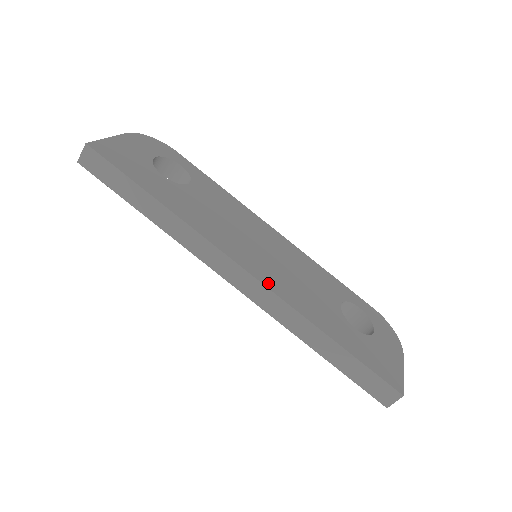
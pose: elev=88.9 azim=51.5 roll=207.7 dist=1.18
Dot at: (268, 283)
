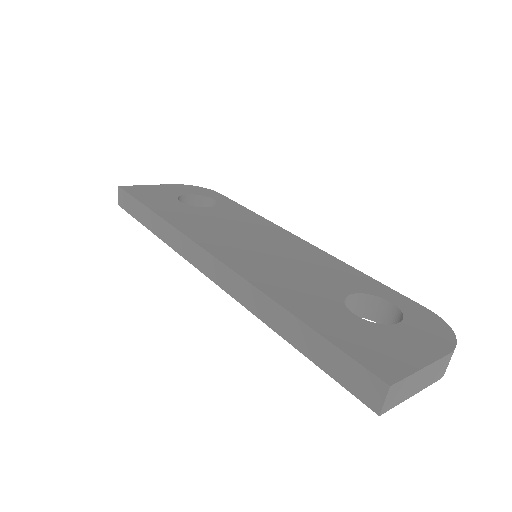
Dot at: (232, 263)
